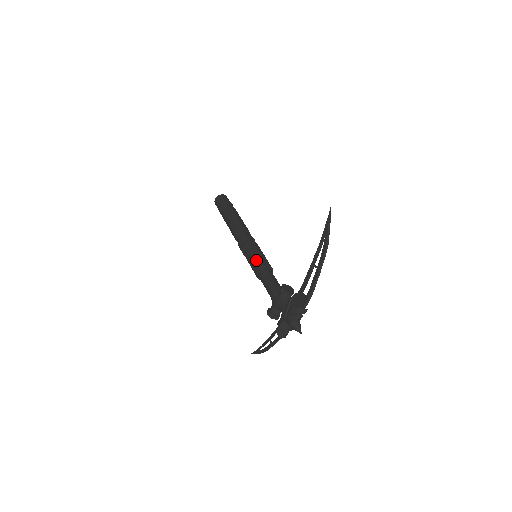
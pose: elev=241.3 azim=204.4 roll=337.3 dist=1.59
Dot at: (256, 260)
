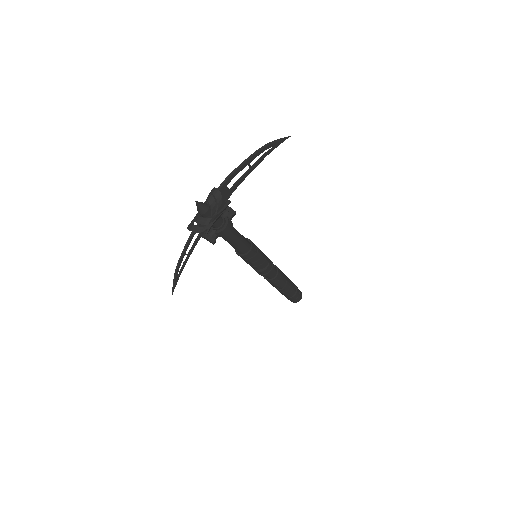
Dot at: occluded
